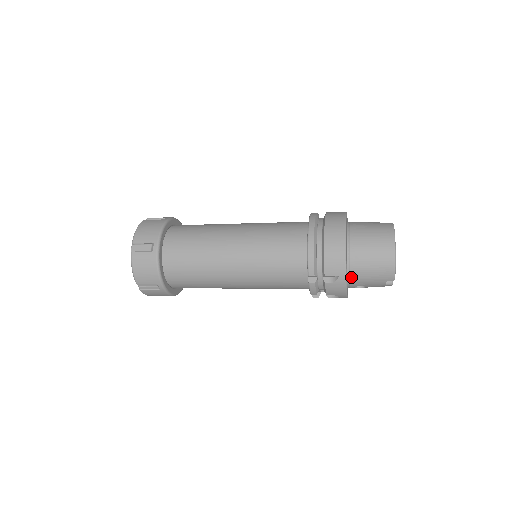
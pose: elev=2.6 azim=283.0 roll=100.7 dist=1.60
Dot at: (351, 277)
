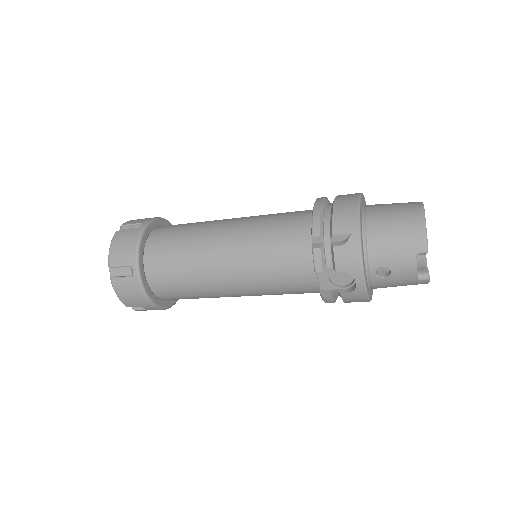
Dot at: (368, 246)
